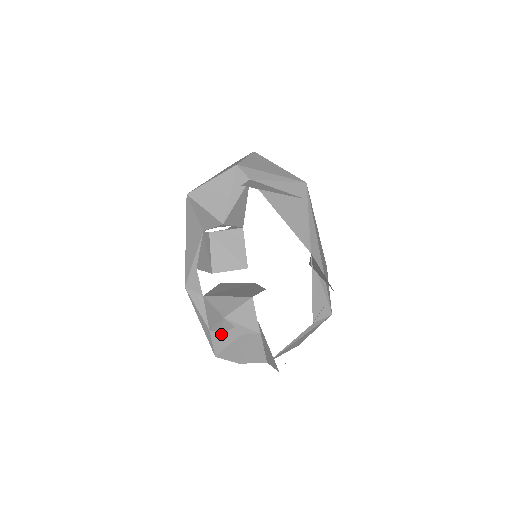
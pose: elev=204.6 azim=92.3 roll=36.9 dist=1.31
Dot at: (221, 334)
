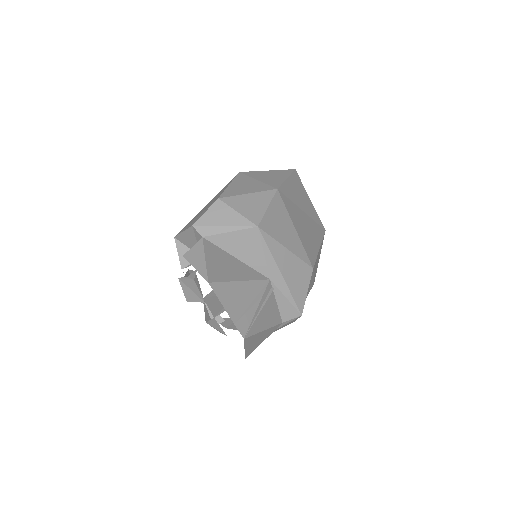
Dot at: occluded
